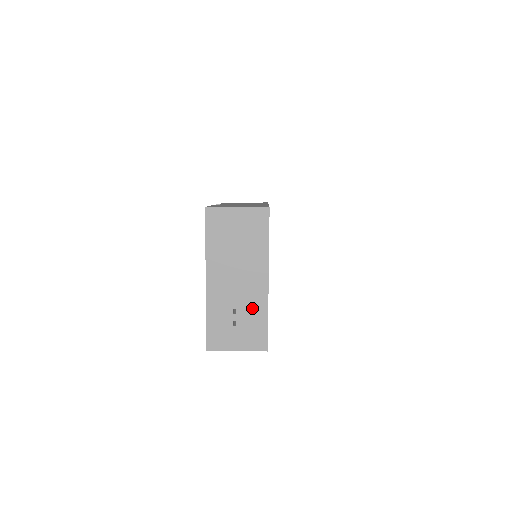
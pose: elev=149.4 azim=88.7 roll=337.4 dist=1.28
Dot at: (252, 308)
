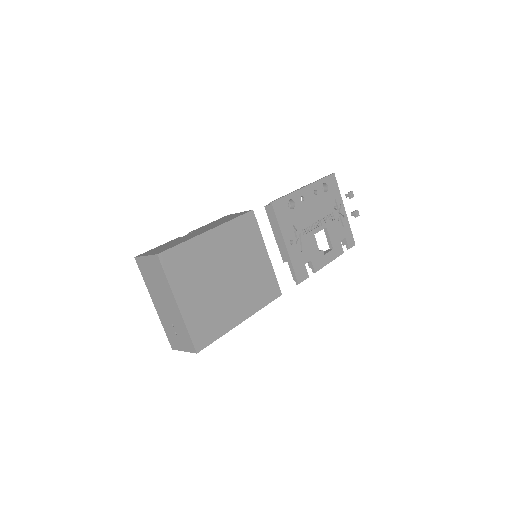
Dot at: (178, 323)
